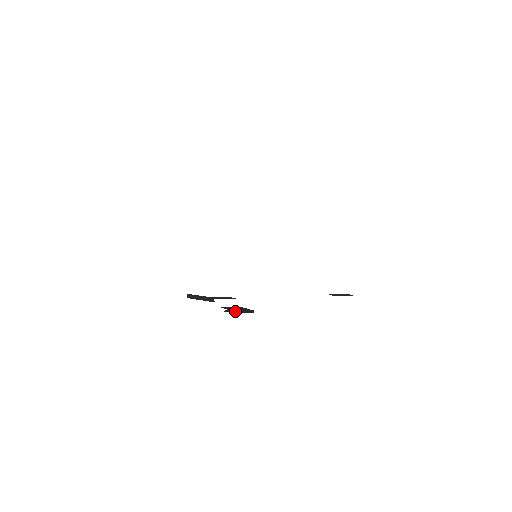
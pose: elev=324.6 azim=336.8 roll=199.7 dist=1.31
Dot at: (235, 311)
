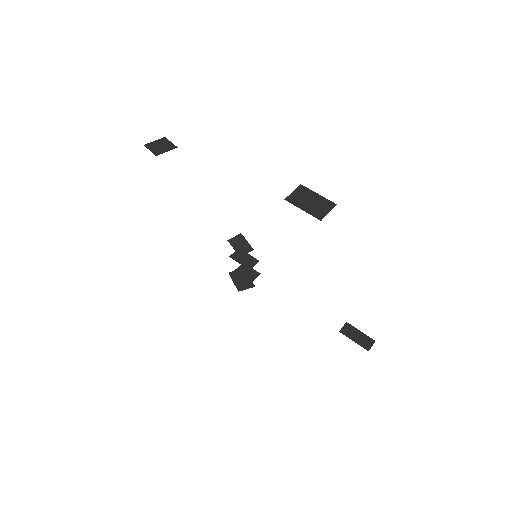
Dot at: (239, 277)
